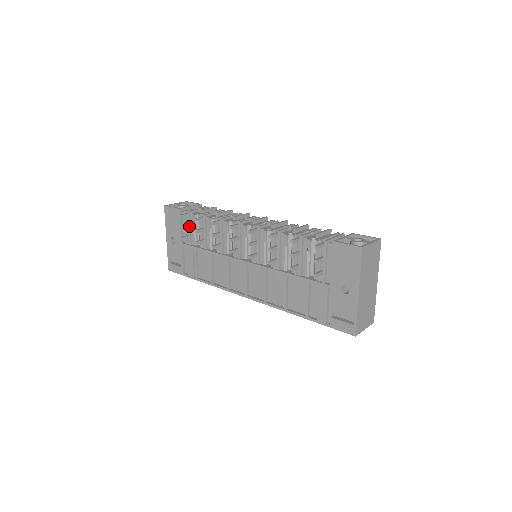
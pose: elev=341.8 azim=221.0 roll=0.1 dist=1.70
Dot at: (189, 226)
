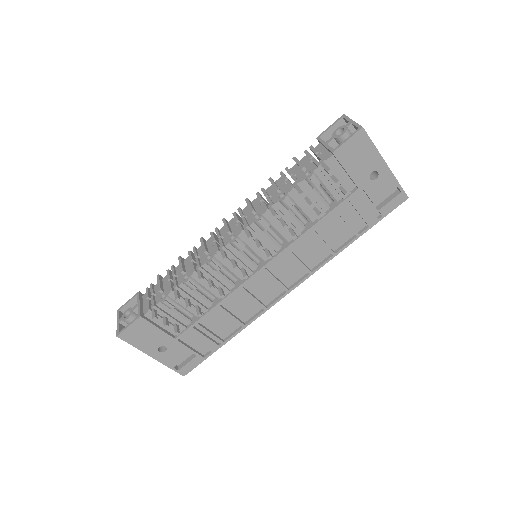
Dot at: (168, 316)
